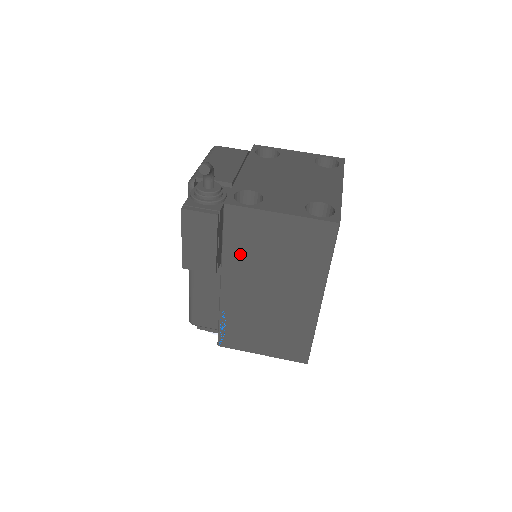
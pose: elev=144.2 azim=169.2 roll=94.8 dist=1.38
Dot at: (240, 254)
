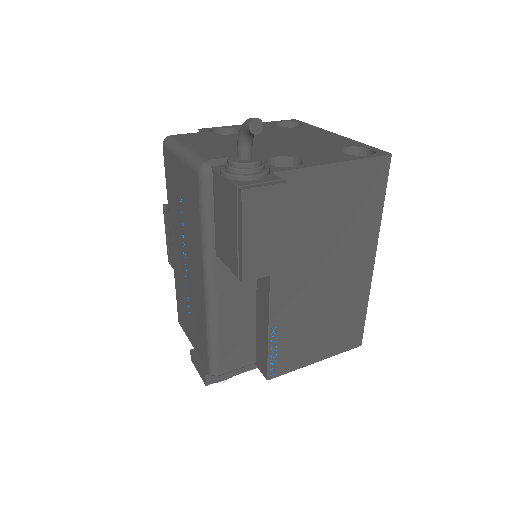
Dot at: (293, 237)
